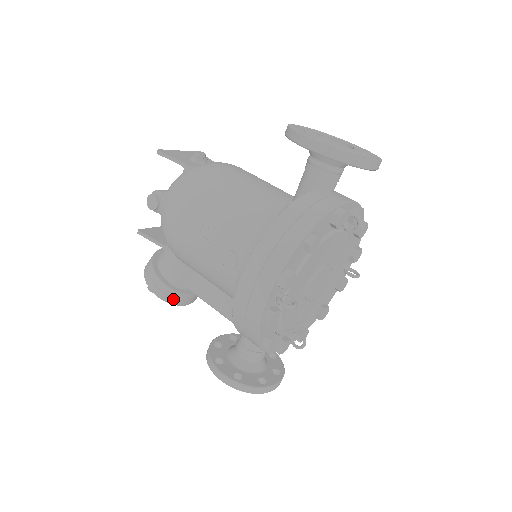
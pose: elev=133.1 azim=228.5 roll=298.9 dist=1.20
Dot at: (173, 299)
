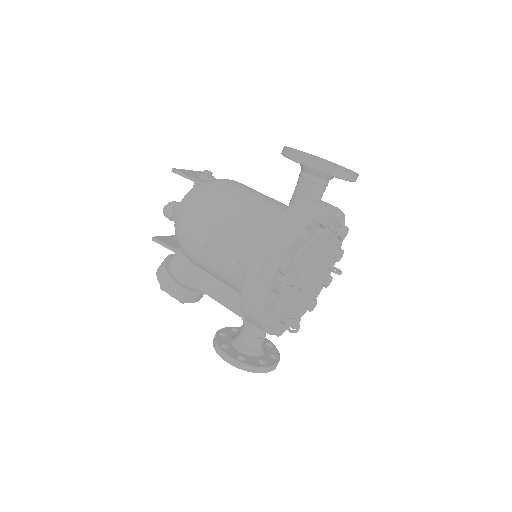
Dot at: (183, 296)
